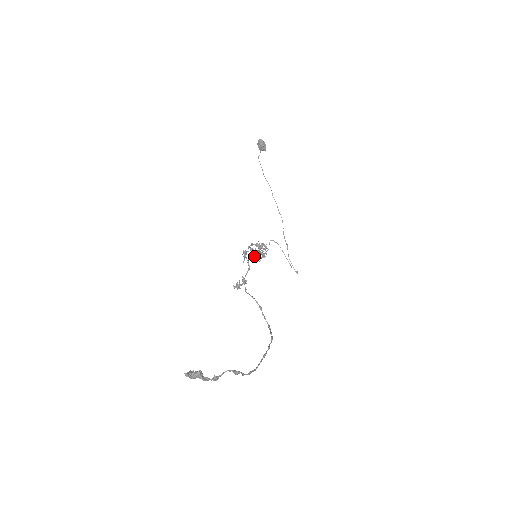
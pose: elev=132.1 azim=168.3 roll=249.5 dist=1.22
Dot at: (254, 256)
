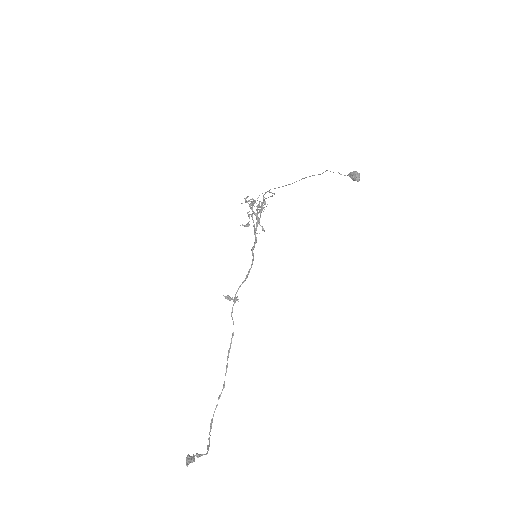
Dot at: occluded
